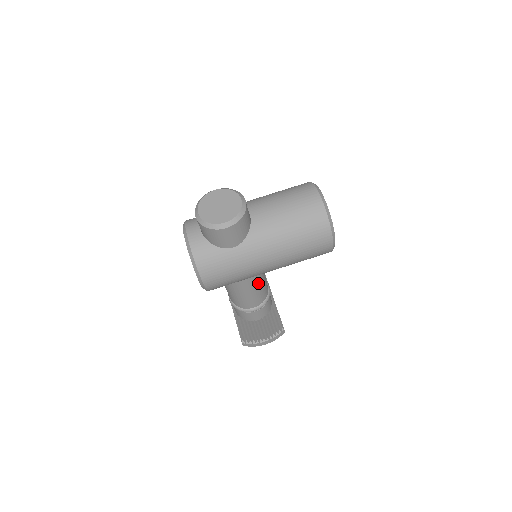
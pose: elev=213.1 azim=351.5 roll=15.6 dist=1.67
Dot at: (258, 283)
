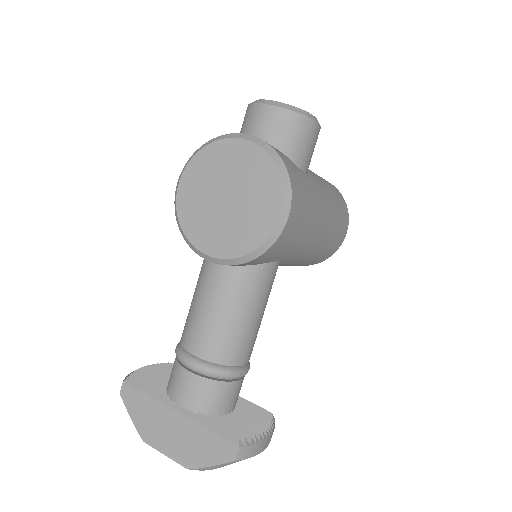
Dot at: occluded
